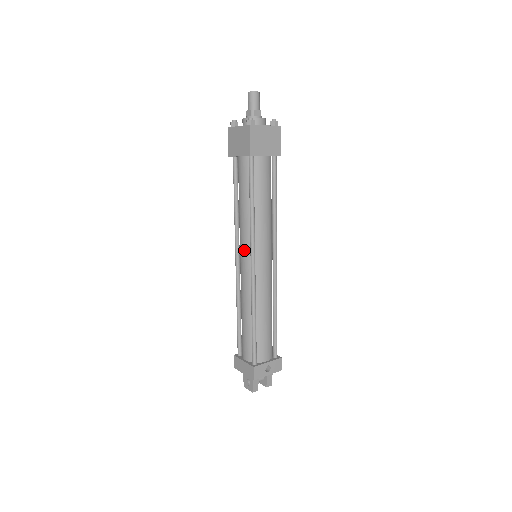
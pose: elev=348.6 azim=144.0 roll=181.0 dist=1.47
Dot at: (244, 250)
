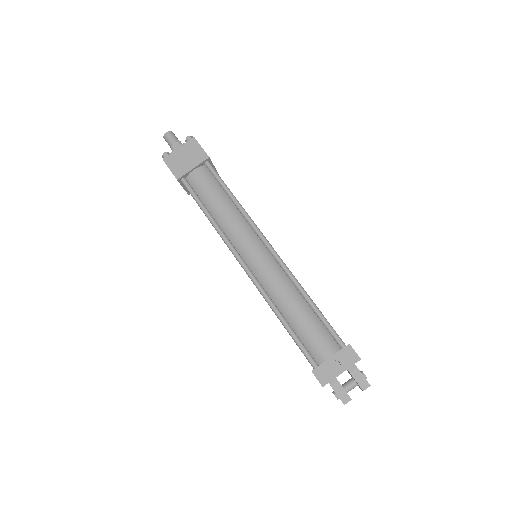
Dot at: occluded
